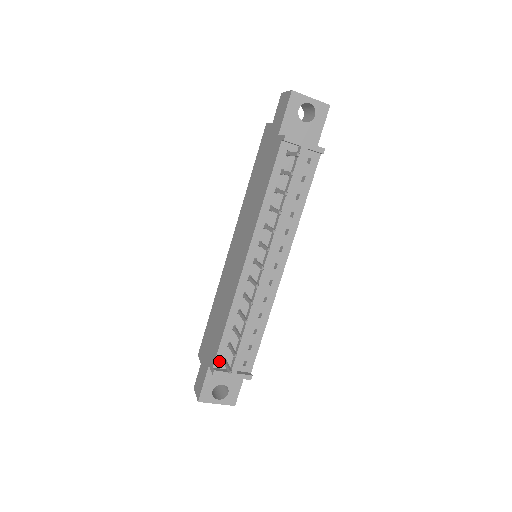
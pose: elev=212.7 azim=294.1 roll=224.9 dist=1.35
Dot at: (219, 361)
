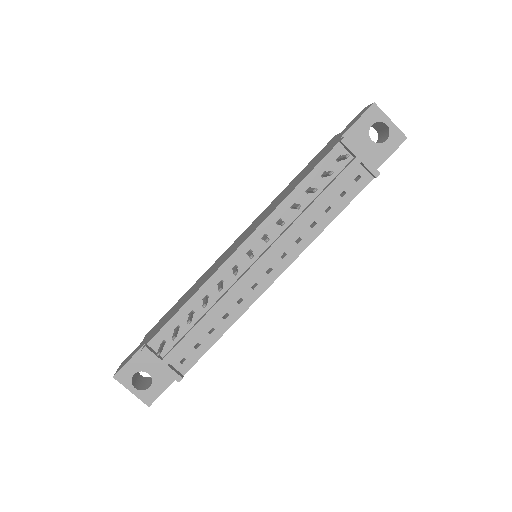
Dot at: (157, 341)
